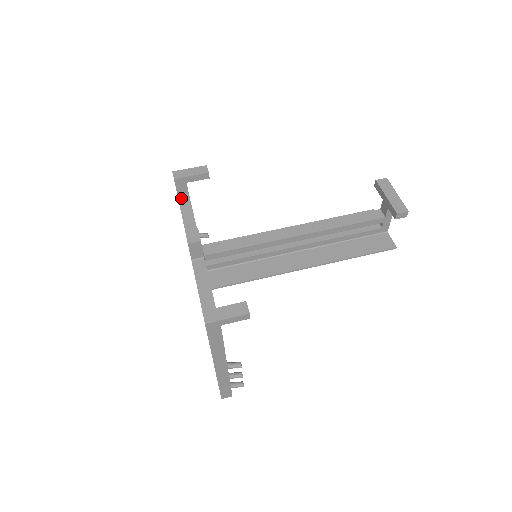
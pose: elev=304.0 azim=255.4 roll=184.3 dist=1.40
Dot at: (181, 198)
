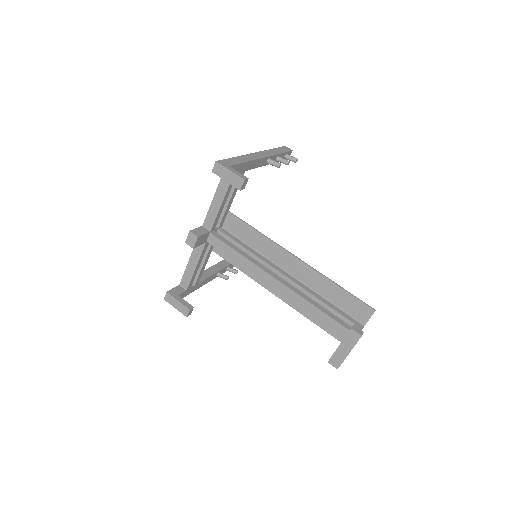
Dot at: occluded
